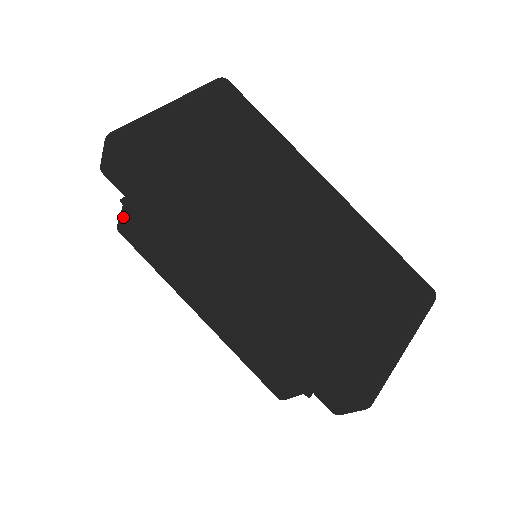
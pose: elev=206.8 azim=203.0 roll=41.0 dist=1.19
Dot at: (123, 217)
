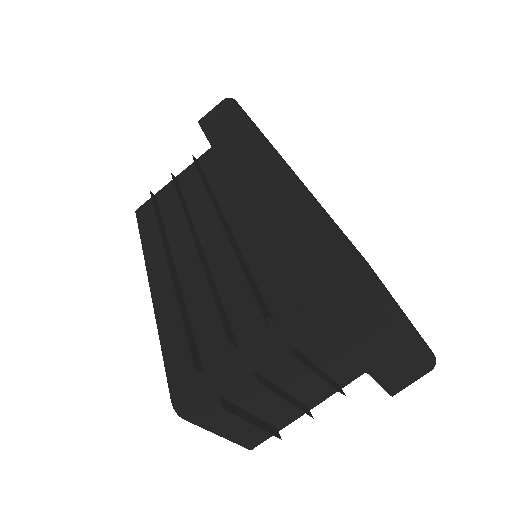
Dot at: (158, 192)
